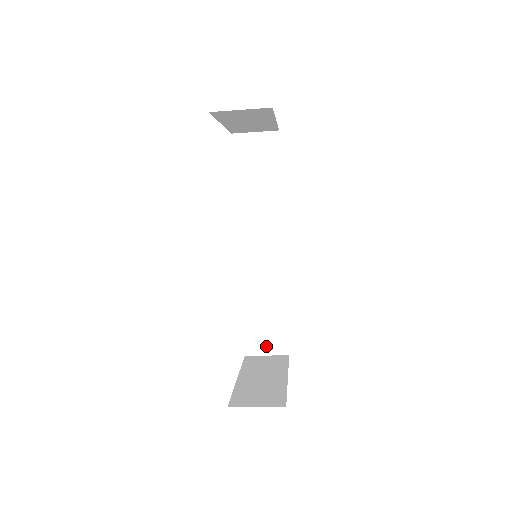
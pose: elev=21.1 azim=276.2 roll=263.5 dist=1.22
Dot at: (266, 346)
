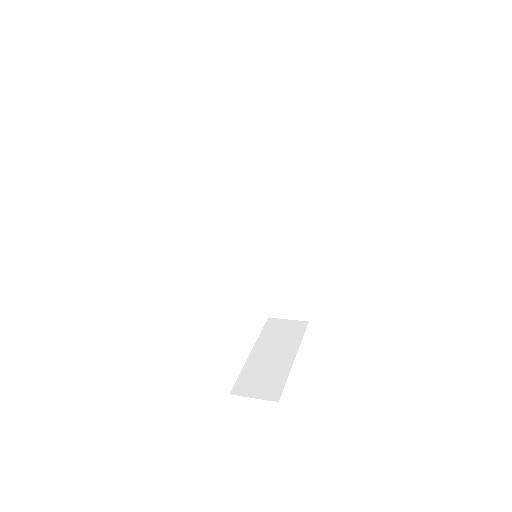
Dot at: (287, 312)
